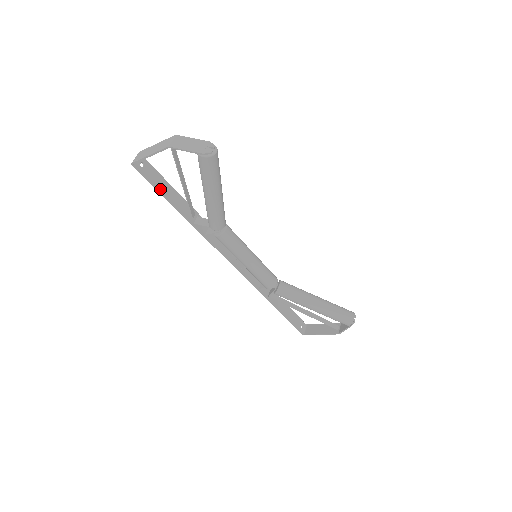
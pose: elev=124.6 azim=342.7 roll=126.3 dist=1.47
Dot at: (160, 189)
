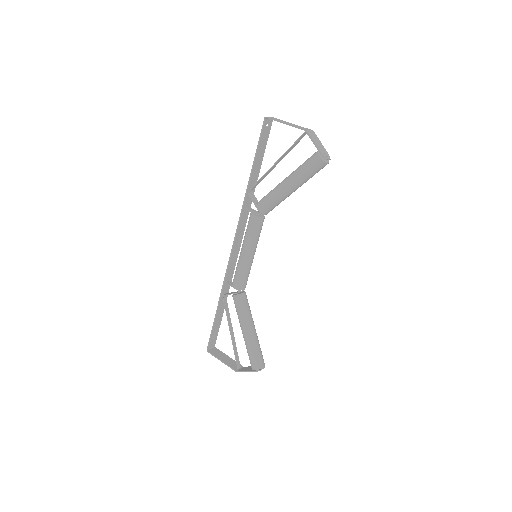
Dot at: (259, 150)
